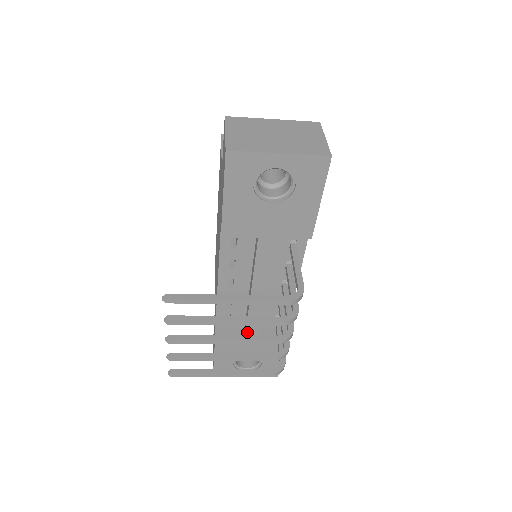
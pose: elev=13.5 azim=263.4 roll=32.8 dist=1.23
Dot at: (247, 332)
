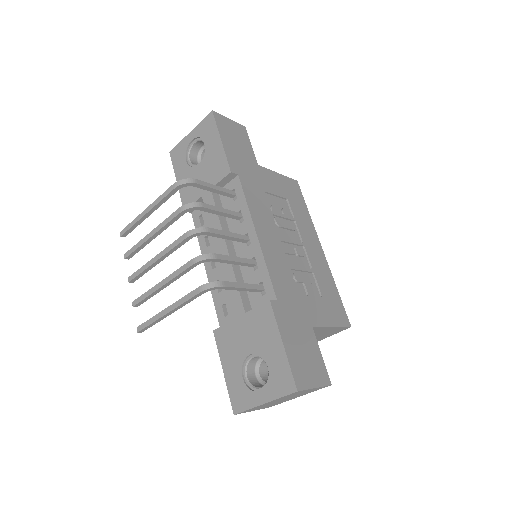
Dot at: (234, 312)
